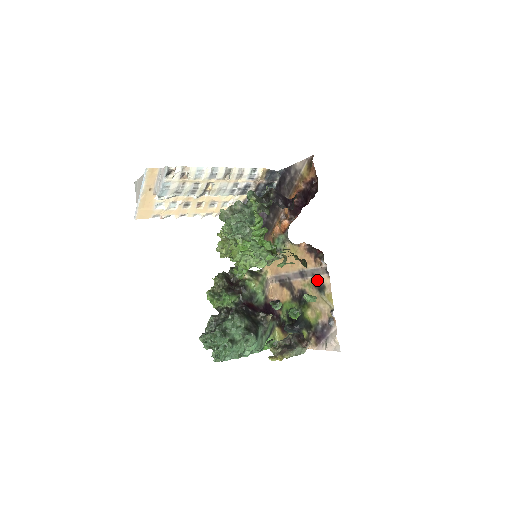
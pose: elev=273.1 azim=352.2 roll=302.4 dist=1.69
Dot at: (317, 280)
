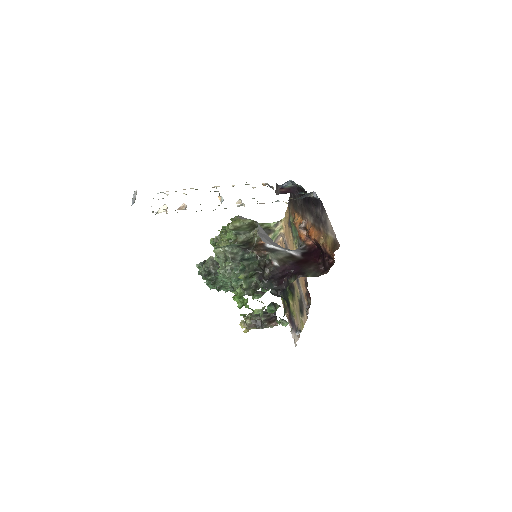
Dot at: (302, 303)
